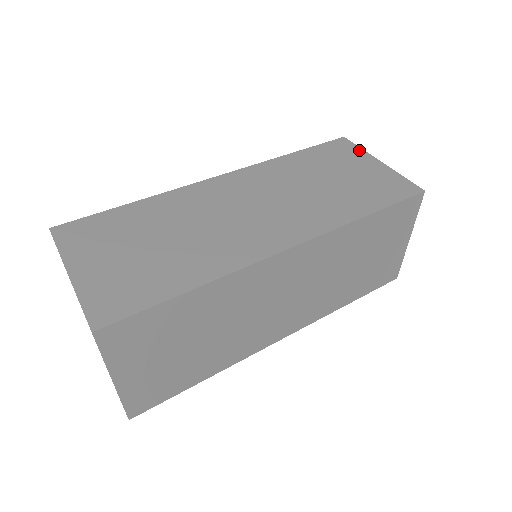
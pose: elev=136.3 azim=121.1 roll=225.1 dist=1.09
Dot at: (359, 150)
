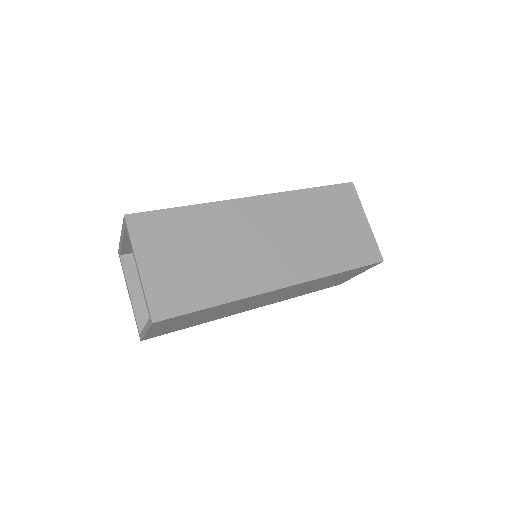
Dot at: occluded
